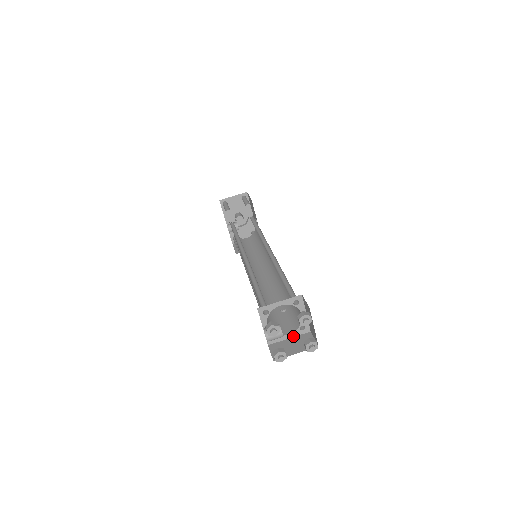
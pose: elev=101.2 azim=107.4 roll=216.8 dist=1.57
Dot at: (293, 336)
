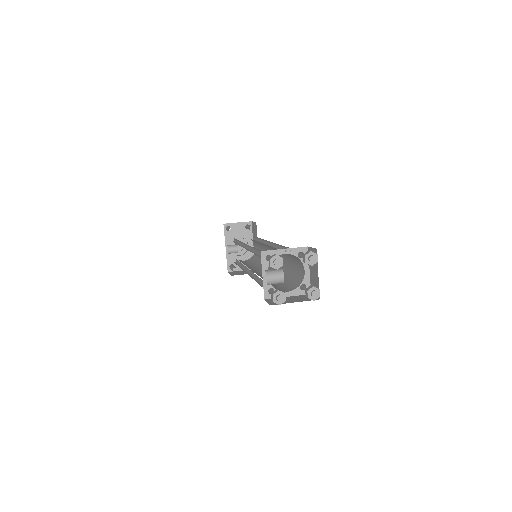
Dot at: (292, 295)
